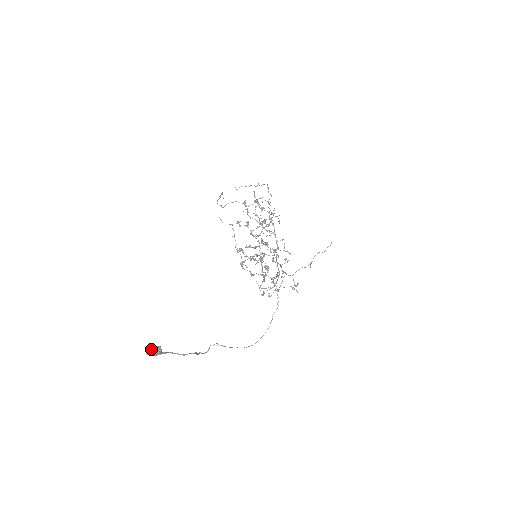
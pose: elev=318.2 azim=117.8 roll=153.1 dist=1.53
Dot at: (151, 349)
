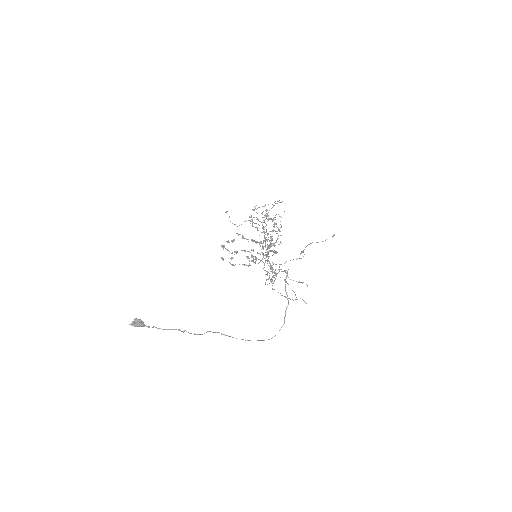
Dot at: (133, 321)
